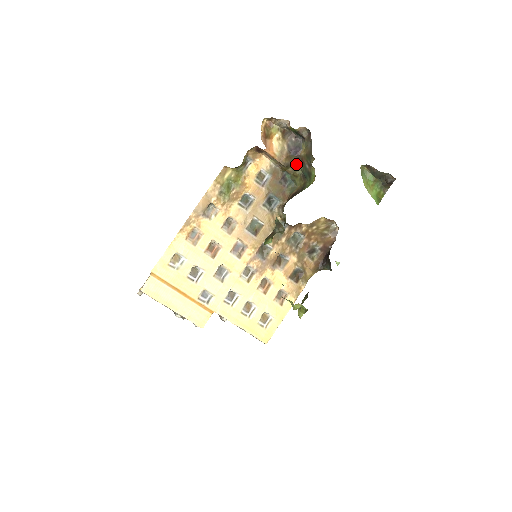
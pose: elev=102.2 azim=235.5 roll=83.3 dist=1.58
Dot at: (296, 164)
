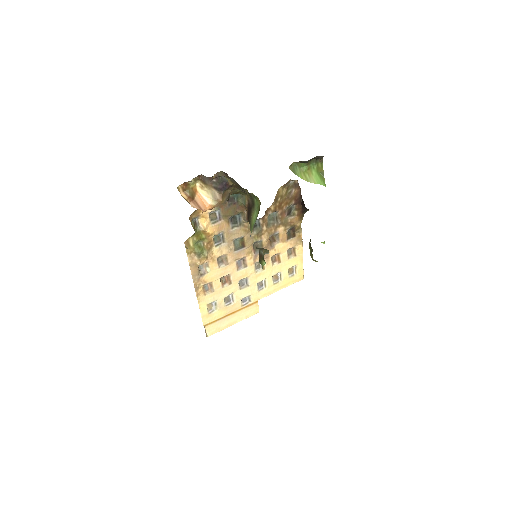
Dot at: (232, 190)
